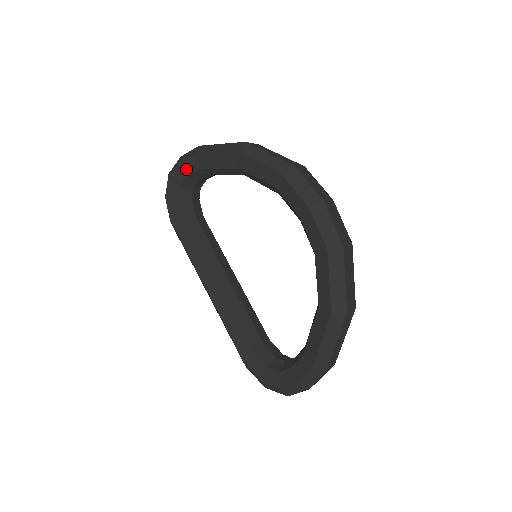
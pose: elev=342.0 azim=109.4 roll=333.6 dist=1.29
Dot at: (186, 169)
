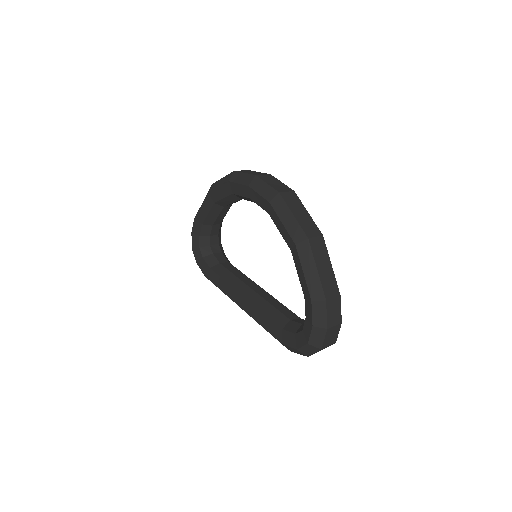
Dot at: (196, 232)
